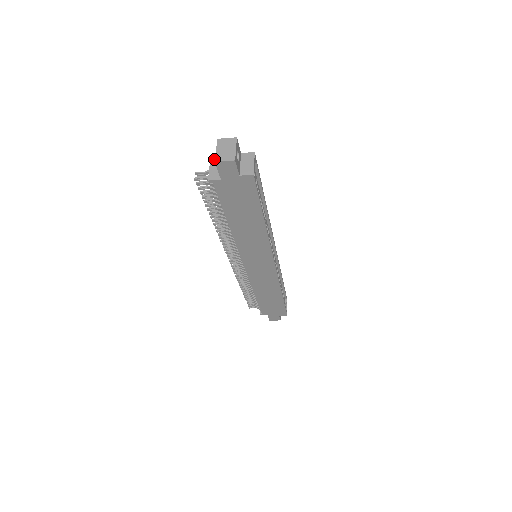
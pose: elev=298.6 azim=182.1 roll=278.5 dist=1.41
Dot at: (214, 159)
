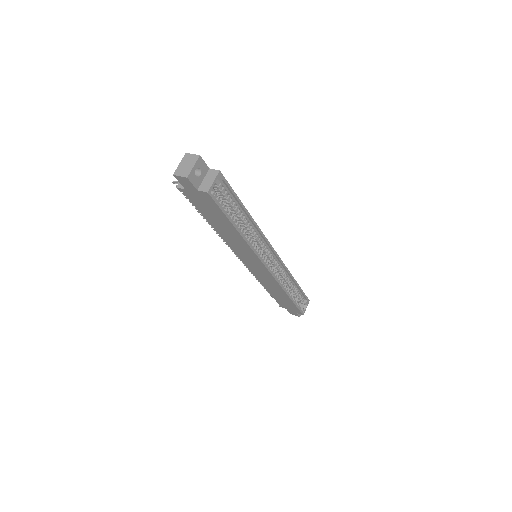
Dot at: occluded
